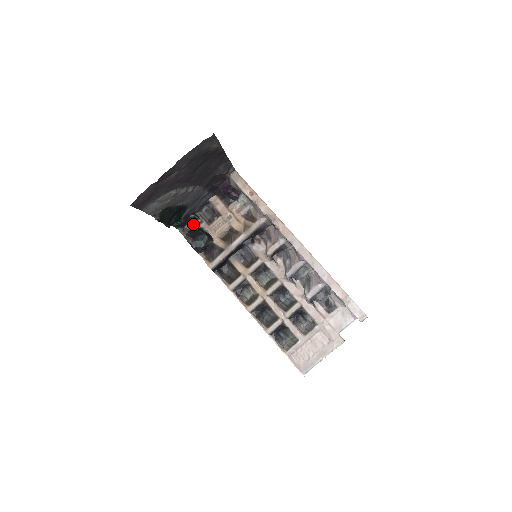
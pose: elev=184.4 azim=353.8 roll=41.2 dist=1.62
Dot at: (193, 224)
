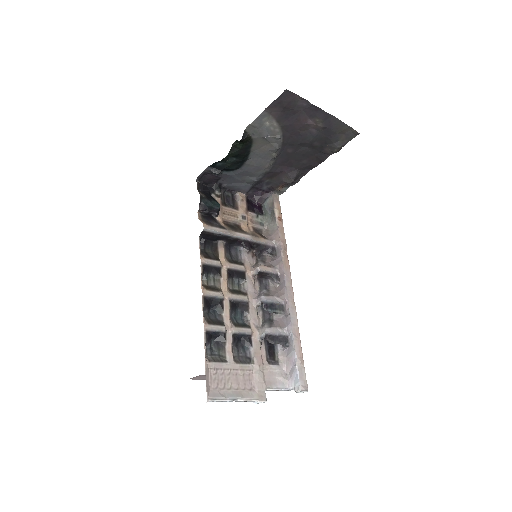
Dot at: (211, 191)
